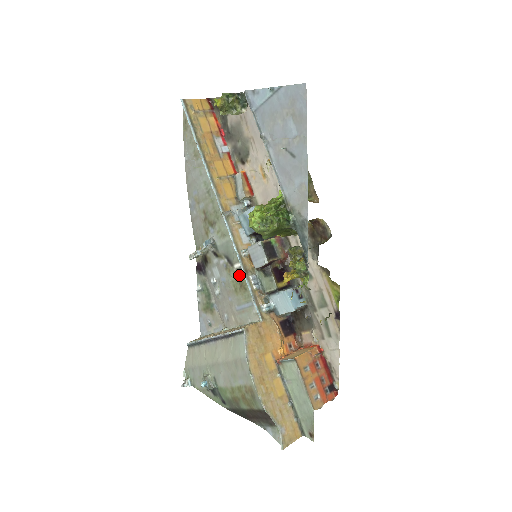
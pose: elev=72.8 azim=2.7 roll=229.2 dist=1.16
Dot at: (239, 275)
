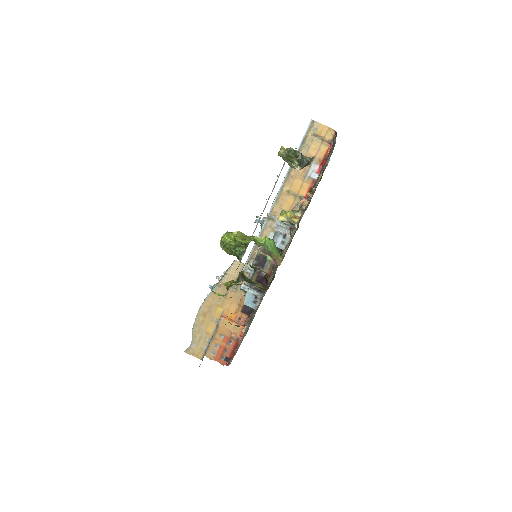
Dot at: occluded
